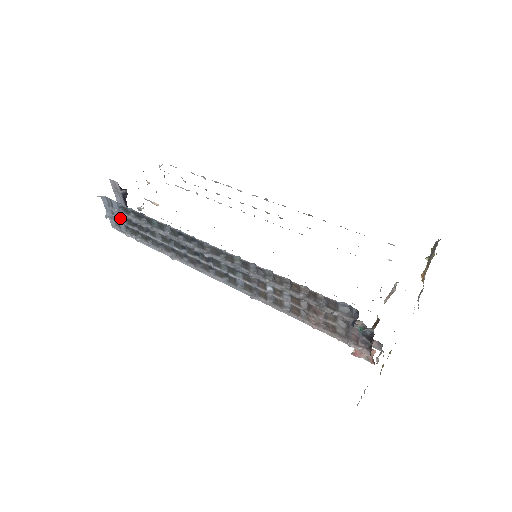
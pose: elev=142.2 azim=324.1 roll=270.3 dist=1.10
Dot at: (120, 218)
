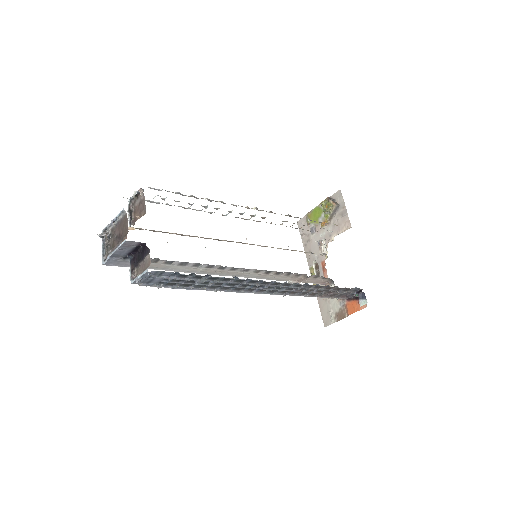
Dot at: (160, 279)
